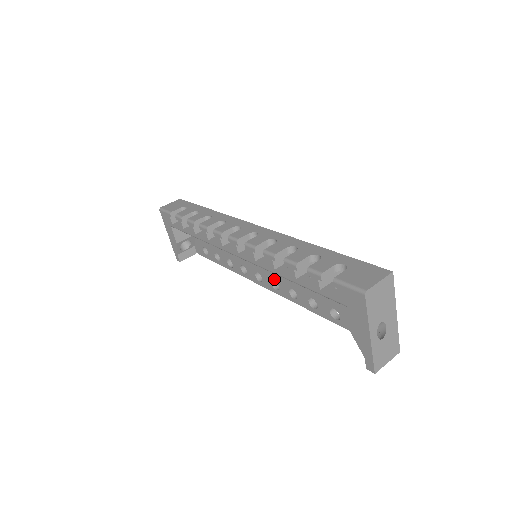
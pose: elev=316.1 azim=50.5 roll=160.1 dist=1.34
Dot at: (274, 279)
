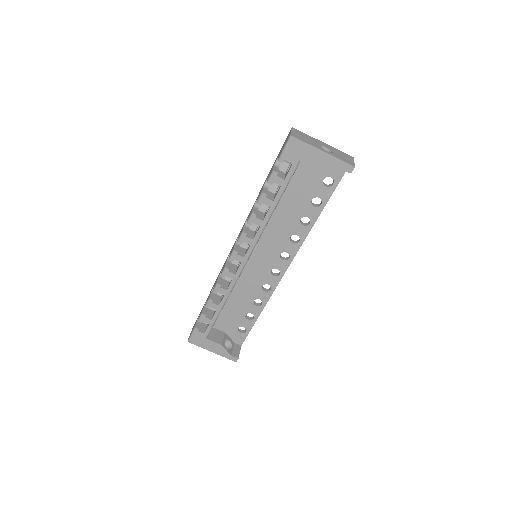
Dot at: (280, 253)
